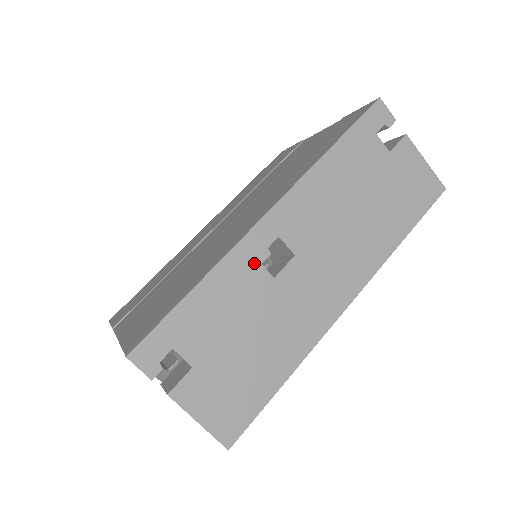
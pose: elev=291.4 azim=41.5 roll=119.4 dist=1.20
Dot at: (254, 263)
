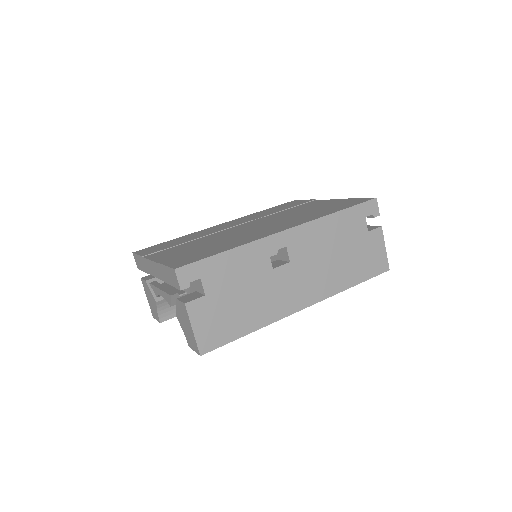
Dot at: (266, 254)
